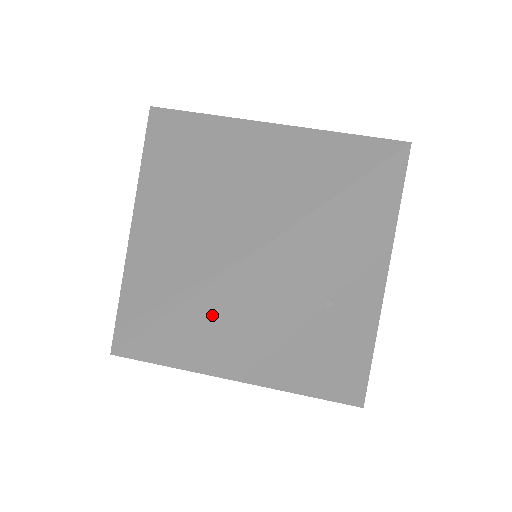
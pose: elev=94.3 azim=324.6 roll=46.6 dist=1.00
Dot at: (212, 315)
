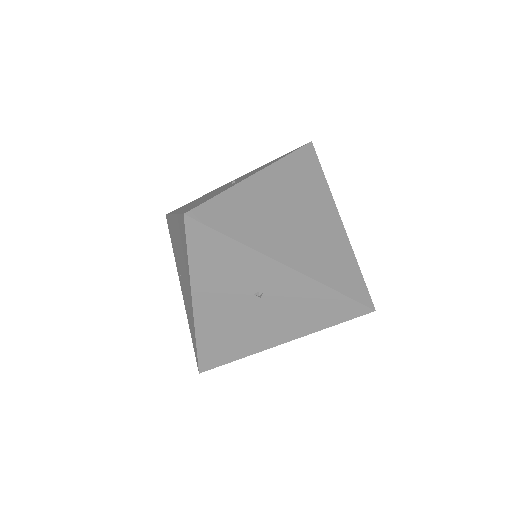
Dot at: (213, 339)
